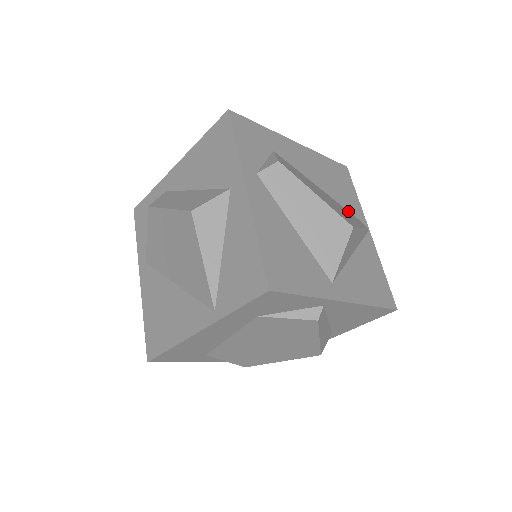
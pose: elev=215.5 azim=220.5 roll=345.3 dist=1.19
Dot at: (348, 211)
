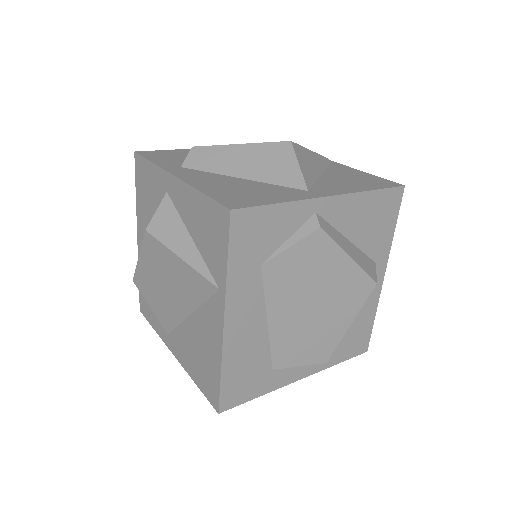
Dot at: occluded
